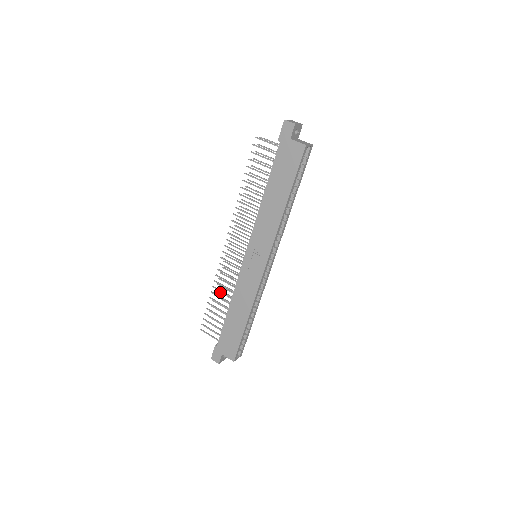
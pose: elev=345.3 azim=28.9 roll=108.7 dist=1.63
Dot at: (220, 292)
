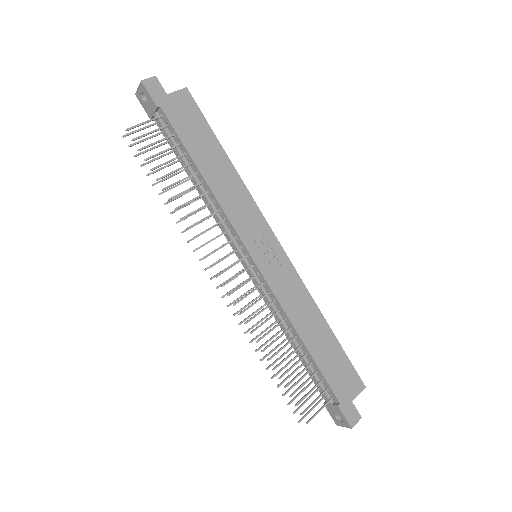
Dot at: (268, 354)
